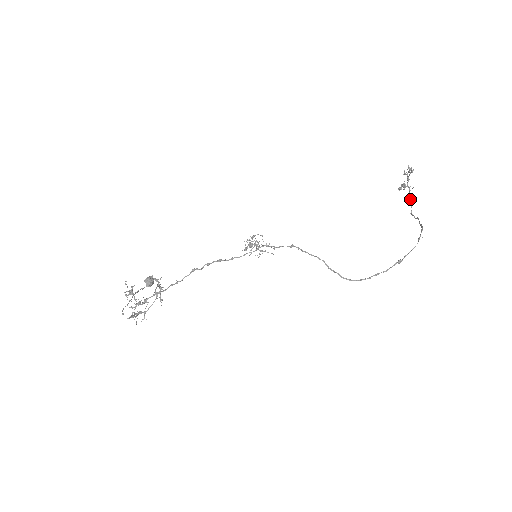
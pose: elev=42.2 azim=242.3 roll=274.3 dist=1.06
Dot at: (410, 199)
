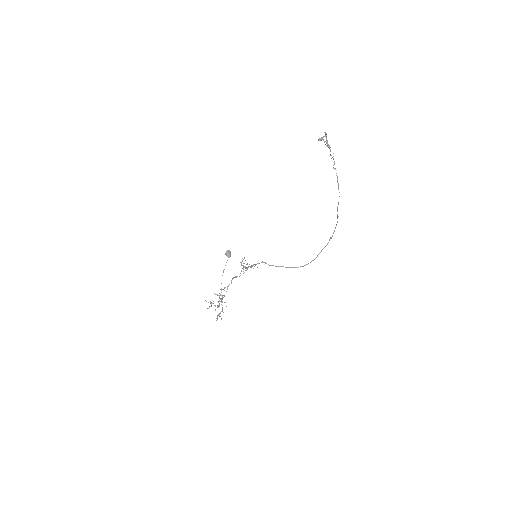
Dot at: (334, 162)
